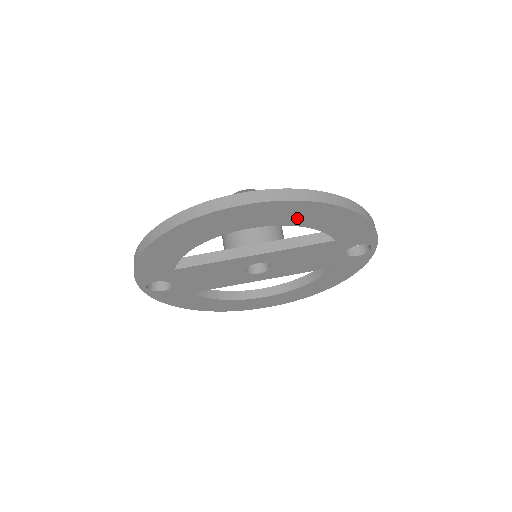
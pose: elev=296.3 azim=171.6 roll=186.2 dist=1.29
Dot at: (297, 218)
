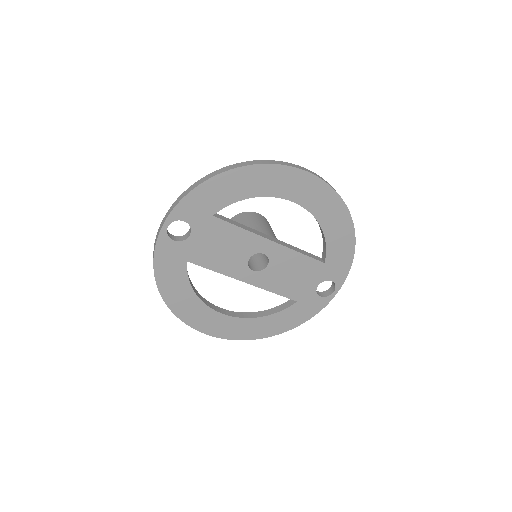
Dot at: (326, 216)
